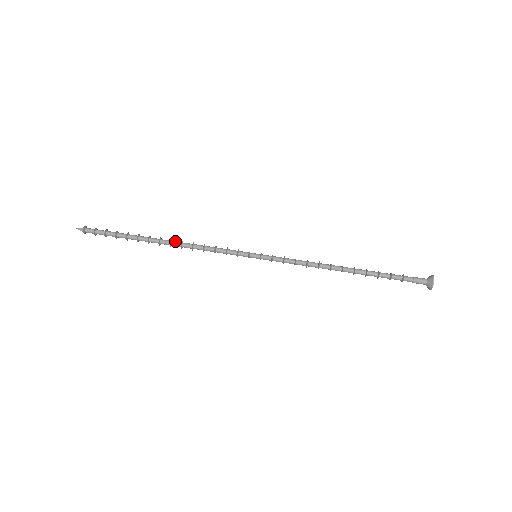
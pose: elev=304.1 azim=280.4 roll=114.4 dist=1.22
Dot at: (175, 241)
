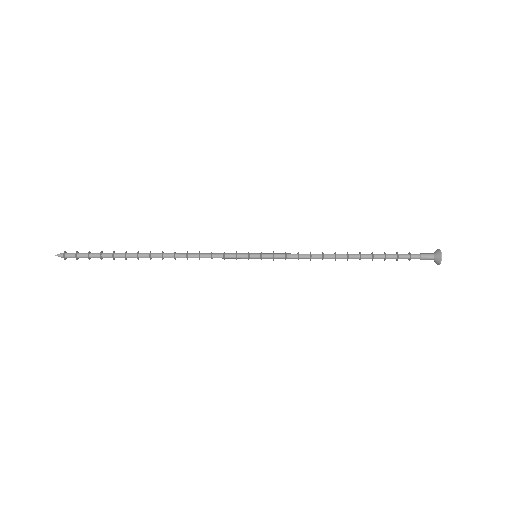
Dot at: (167, 253)
